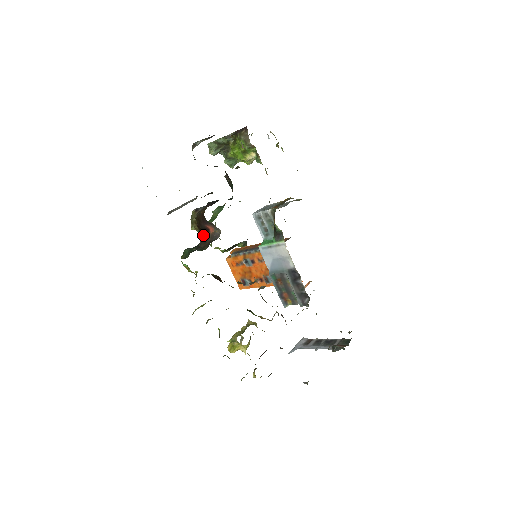
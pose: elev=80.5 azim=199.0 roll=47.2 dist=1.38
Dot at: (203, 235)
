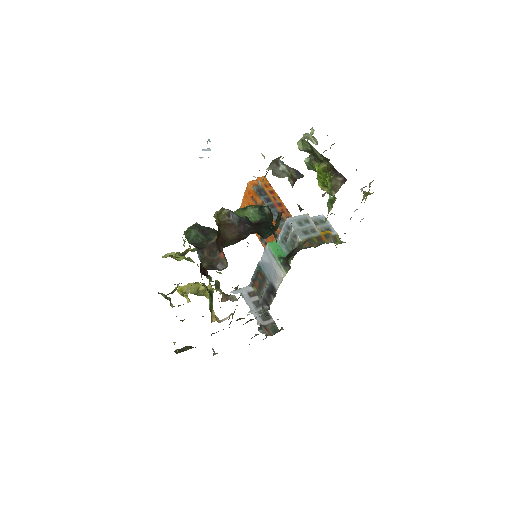
Dot at: (215, 242)
